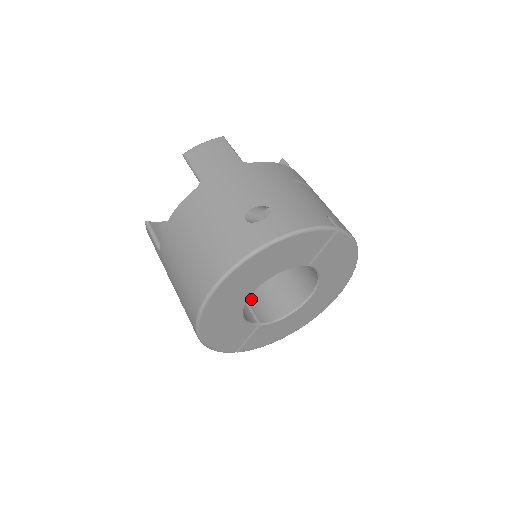
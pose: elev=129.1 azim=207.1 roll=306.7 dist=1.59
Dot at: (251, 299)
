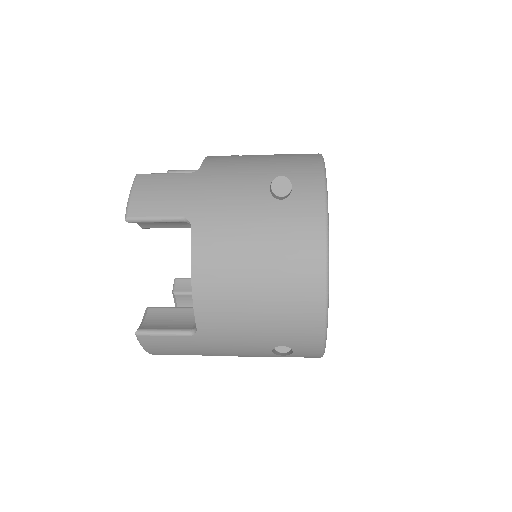
Dot at: occluded
